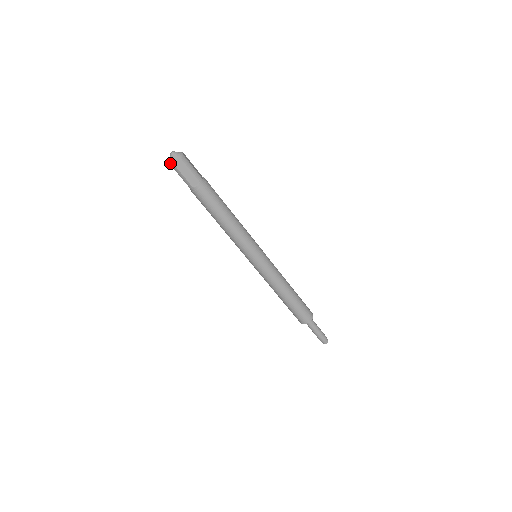
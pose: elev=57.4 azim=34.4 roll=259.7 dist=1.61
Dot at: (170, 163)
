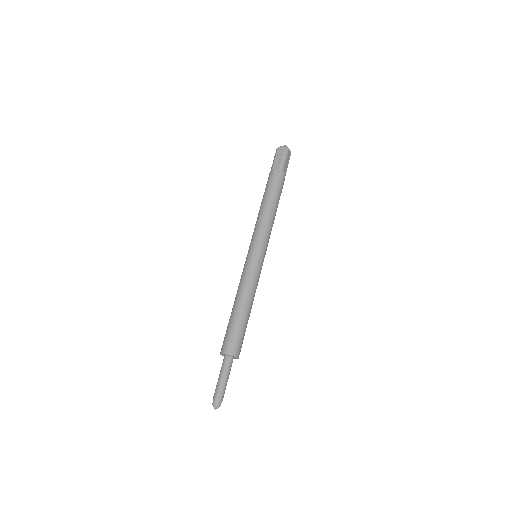
Dot at: (285, 146)
